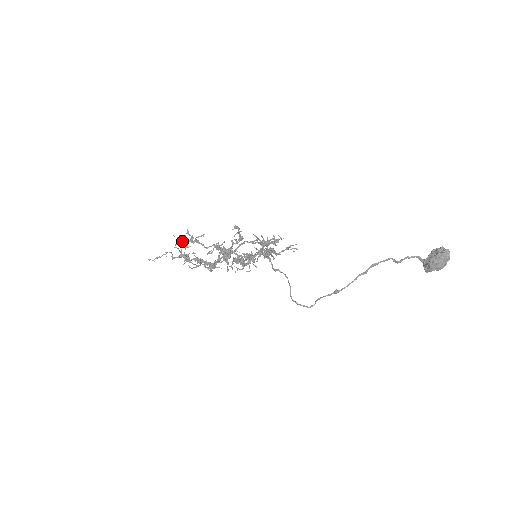
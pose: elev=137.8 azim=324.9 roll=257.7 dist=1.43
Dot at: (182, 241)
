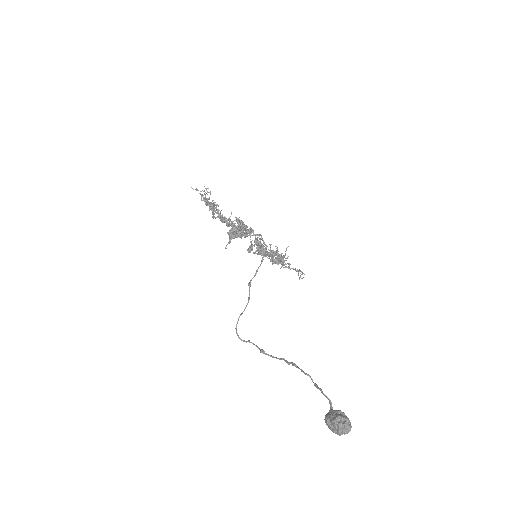
Dot at: (202, 195)
